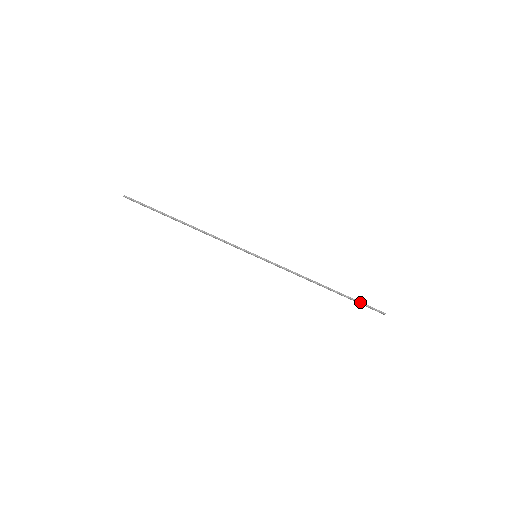
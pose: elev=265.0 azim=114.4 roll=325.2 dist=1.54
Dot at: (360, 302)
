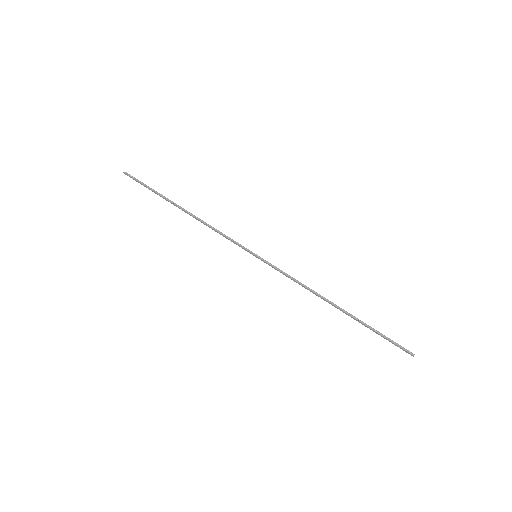
Dot at: (380, 333)
